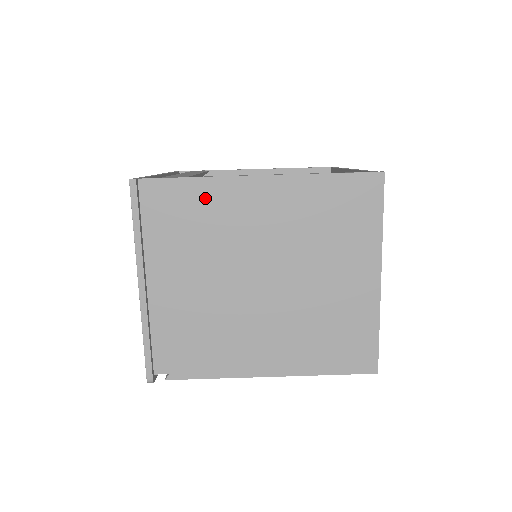
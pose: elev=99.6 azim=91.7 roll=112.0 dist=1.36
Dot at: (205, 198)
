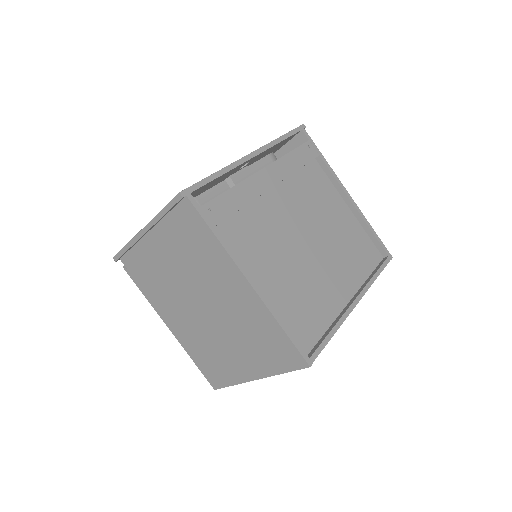
Dot at: (211, 249)
